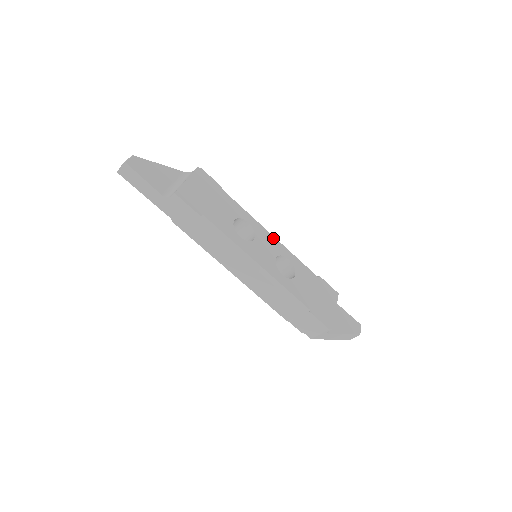
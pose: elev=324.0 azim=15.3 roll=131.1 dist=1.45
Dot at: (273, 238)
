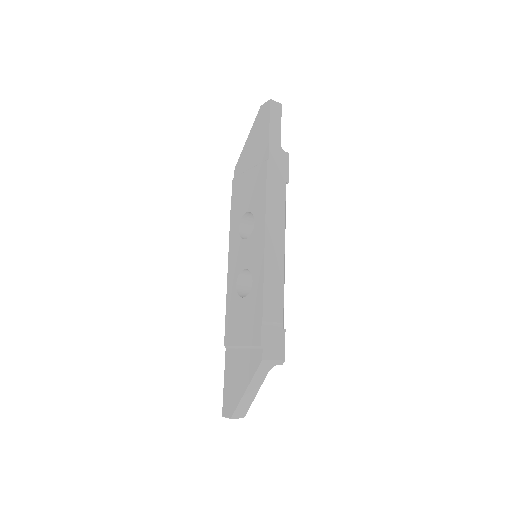
Dot at: occluded
